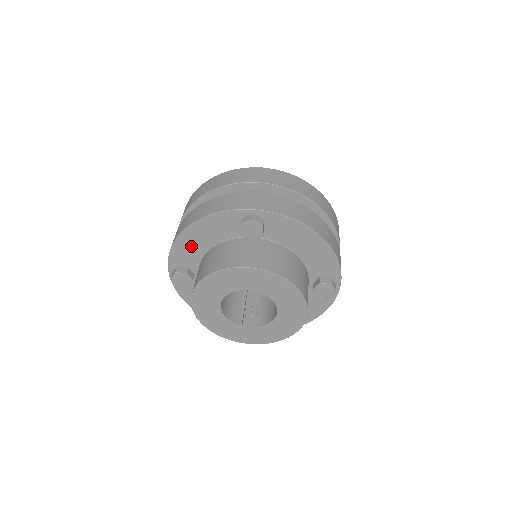
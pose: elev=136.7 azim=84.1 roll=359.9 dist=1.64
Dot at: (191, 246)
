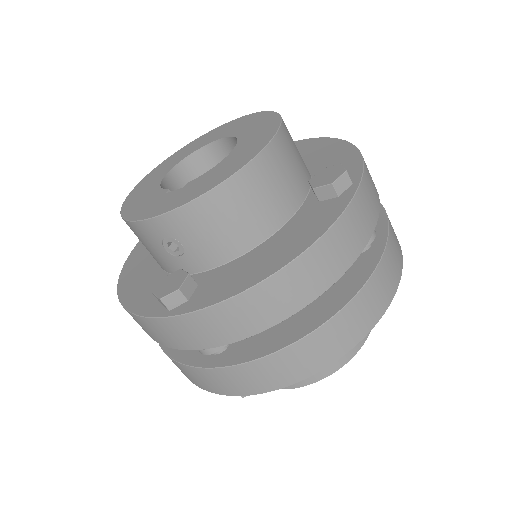
Dot at: occluded
